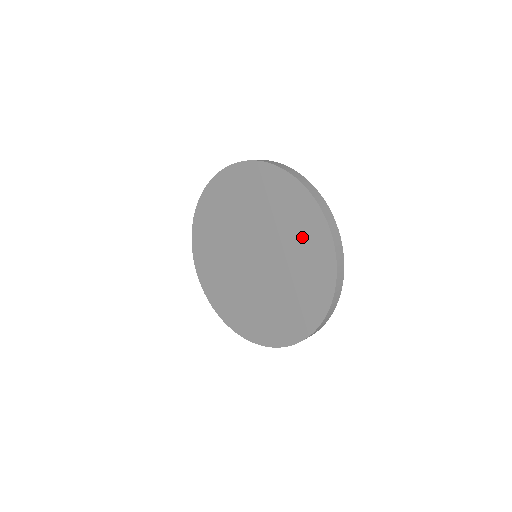
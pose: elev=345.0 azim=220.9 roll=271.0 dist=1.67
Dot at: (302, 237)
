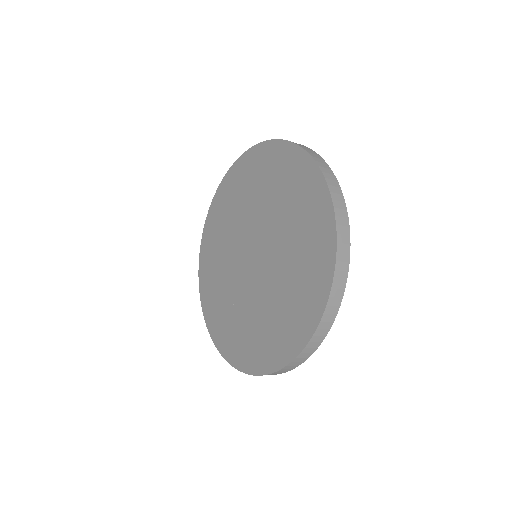
Dot at: (303, 225)
